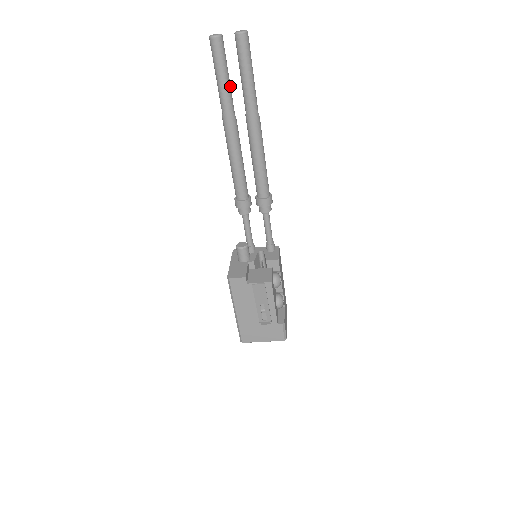
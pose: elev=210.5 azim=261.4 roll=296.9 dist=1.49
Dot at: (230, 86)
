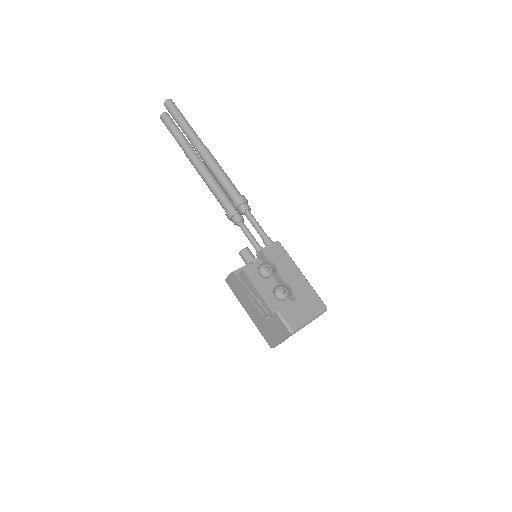
Dot at: (183, 138)
